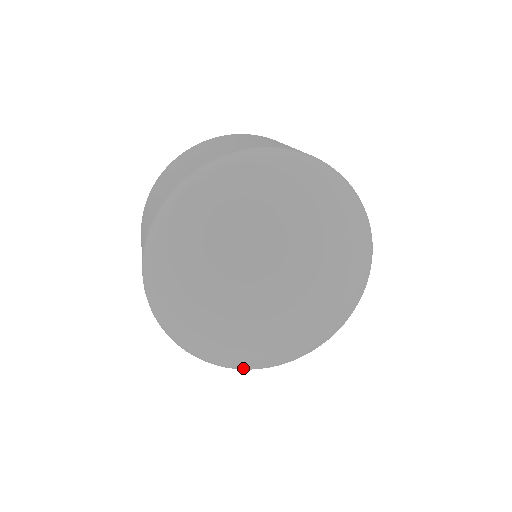
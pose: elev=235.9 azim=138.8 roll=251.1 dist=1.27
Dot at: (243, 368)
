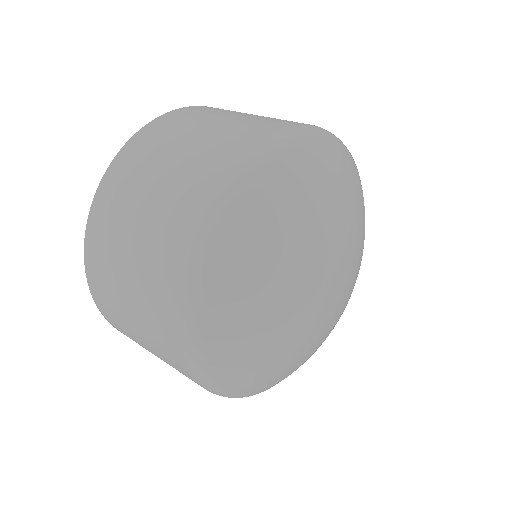
Dot at: occluded
